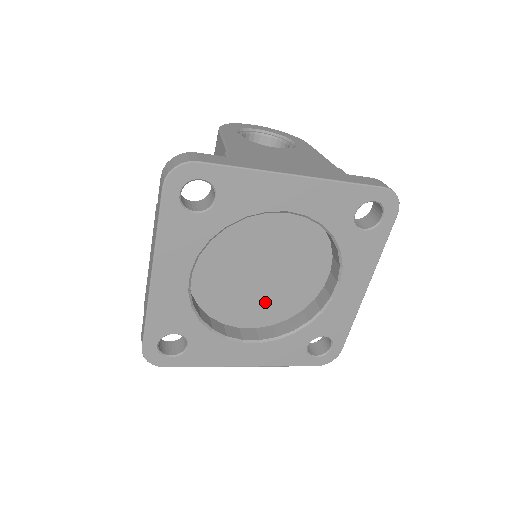
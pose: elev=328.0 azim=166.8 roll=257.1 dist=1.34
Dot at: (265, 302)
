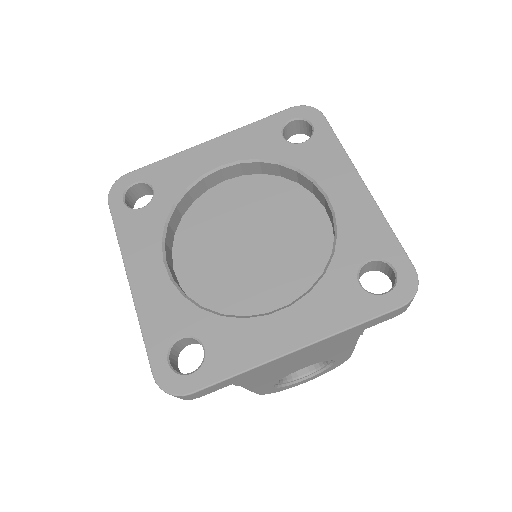
Dot at: (279, 274)
